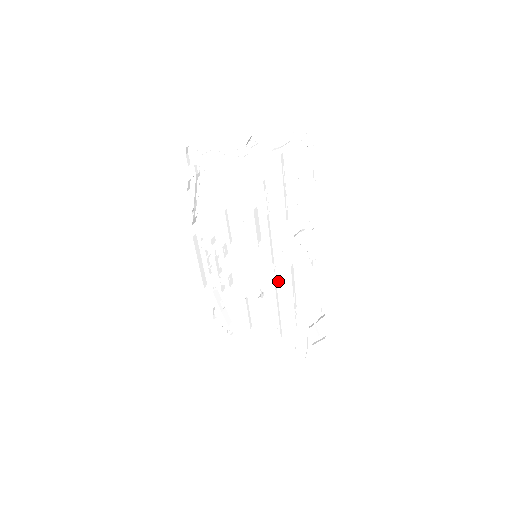
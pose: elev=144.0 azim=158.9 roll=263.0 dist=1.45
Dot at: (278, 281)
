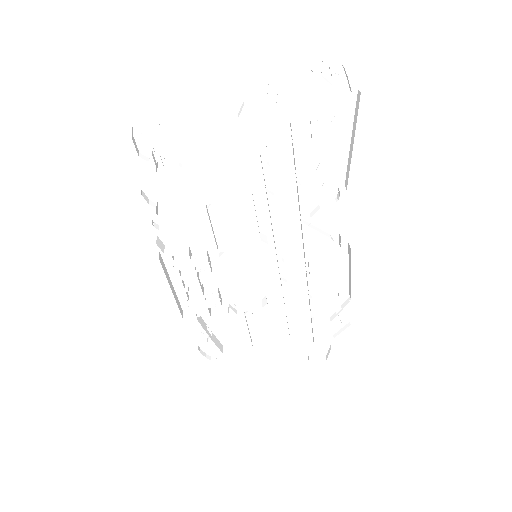
Dot at: (287, 278)
